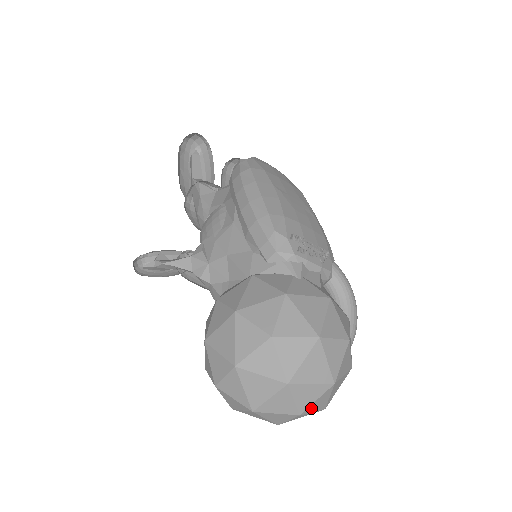
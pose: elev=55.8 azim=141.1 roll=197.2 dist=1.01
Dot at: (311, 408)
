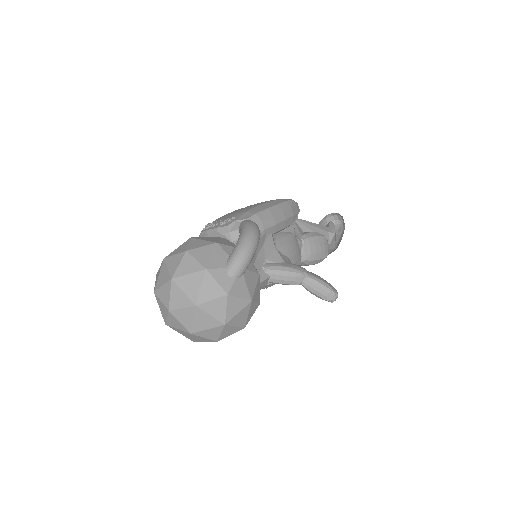
Dot at: (175, 304)
